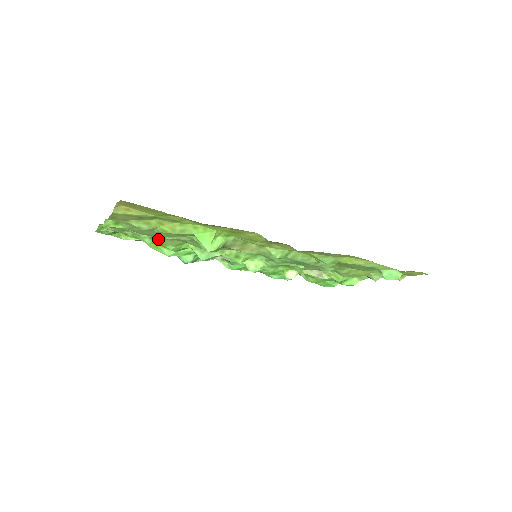
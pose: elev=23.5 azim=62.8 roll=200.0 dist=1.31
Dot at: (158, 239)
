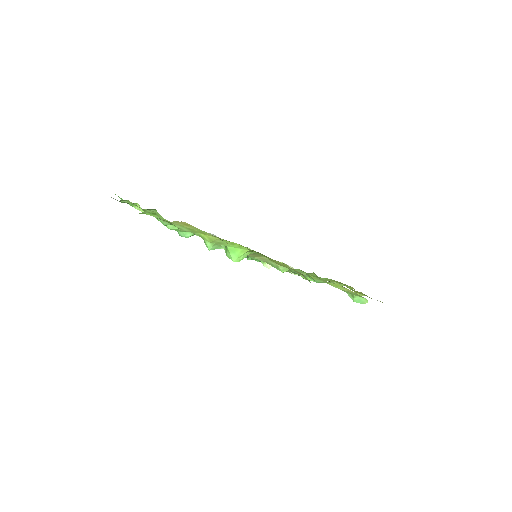
Dot at: occluded
